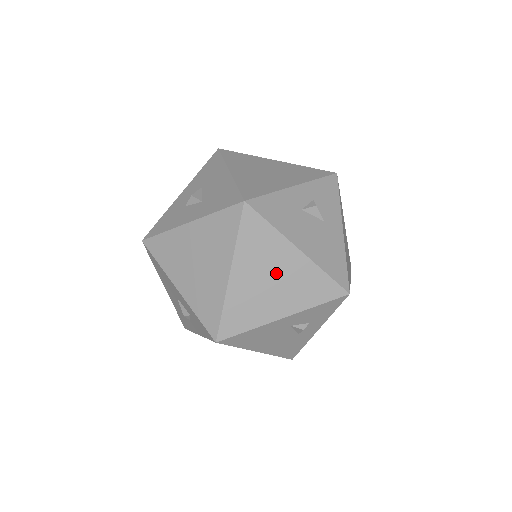
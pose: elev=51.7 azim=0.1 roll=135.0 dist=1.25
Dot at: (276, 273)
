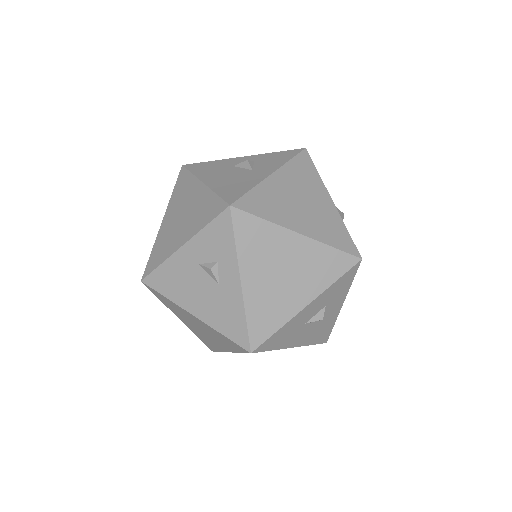
Dot at: (186, 209)
